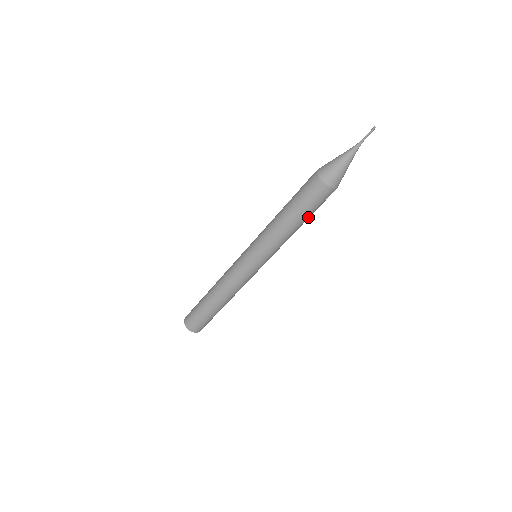
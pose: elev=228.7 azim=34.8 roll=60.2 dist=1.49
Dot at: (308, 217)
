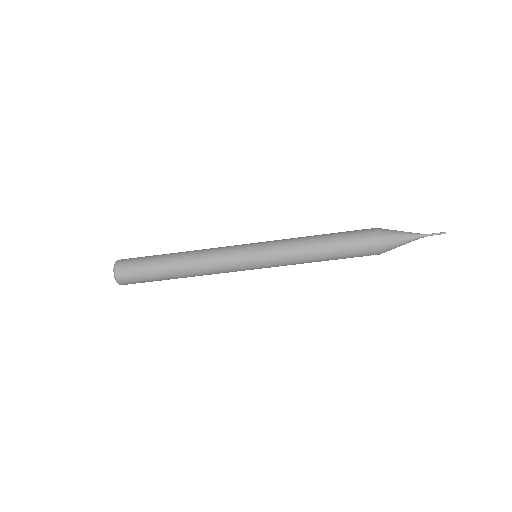
Dot at: (338, 258)
